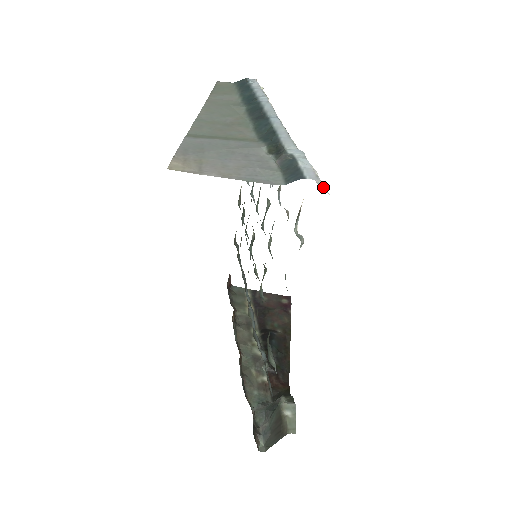
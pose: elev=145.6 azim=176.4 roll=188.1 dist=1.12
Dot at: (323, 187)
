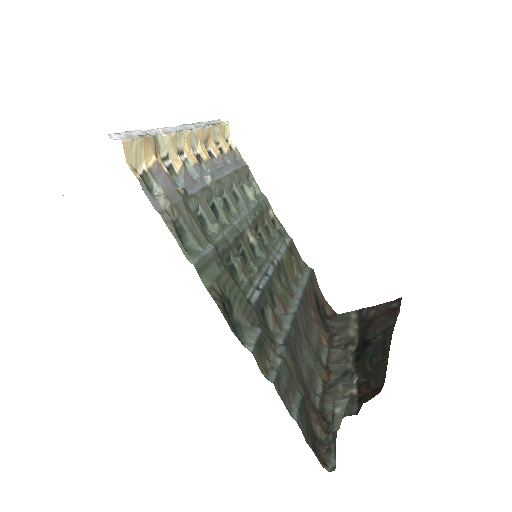
Dot at: (126, 140)
